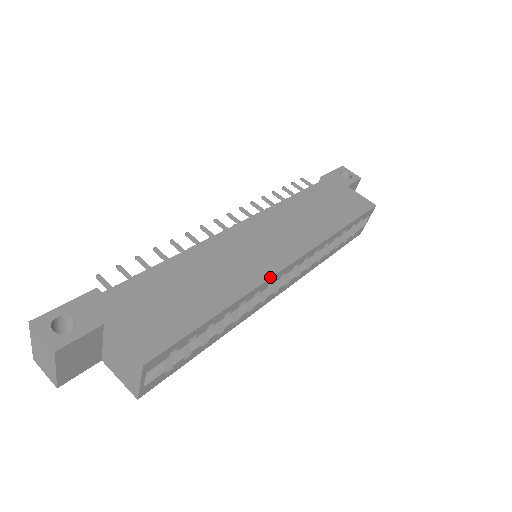
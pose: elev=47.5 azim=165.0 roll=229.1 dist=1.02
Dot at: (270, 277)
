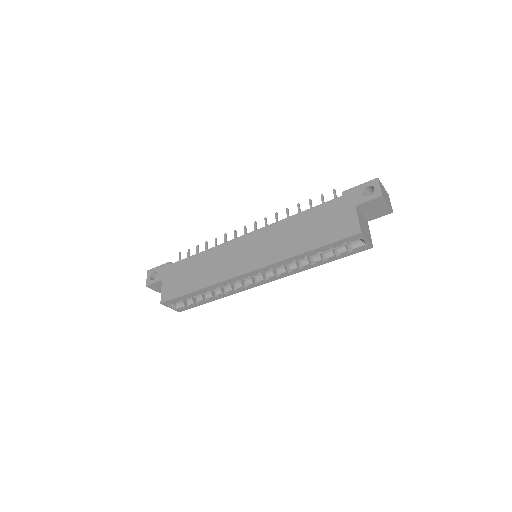
Dot at: (230, 278)
